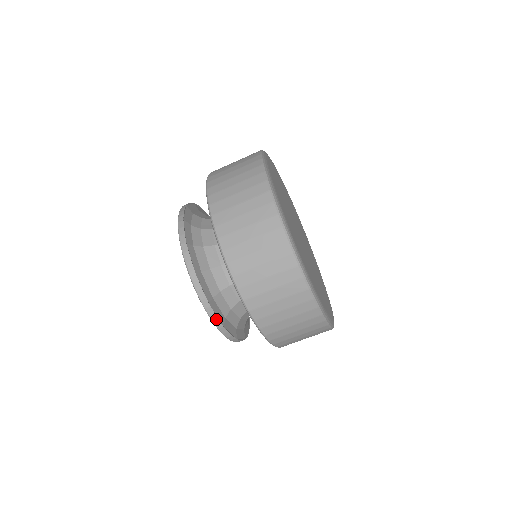
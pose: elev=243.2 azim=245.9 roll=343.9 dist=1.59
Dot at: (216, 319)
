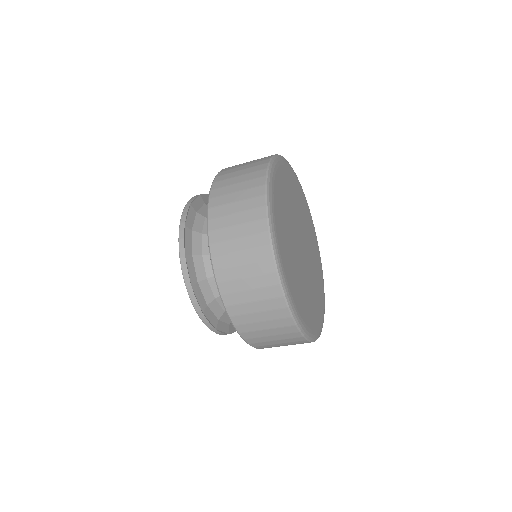
Dot at: (222, 334)
